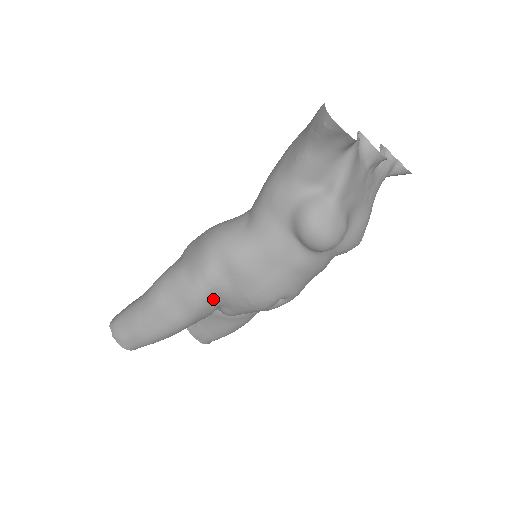
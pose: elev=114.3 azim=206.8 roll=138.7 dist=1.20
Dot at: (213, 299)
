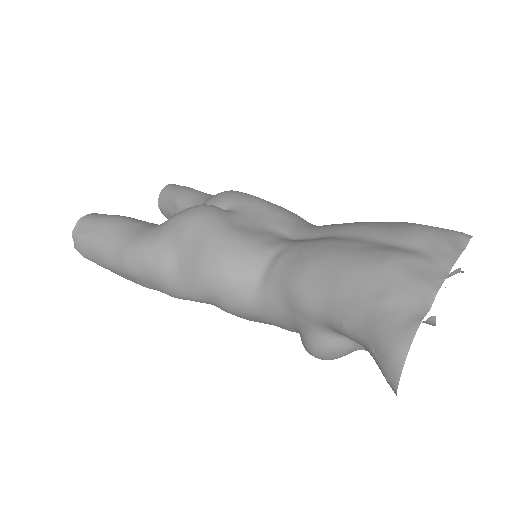
Dot at: occluded
